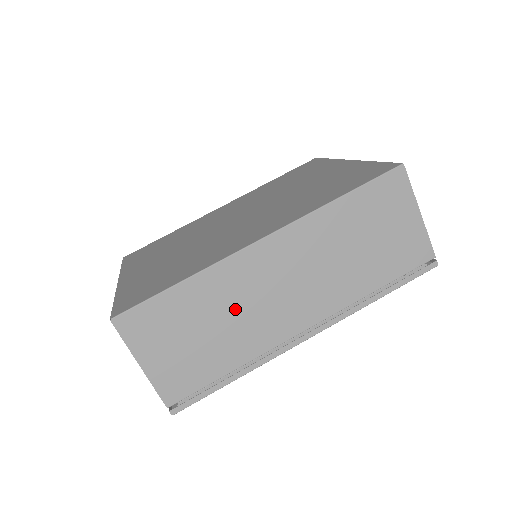
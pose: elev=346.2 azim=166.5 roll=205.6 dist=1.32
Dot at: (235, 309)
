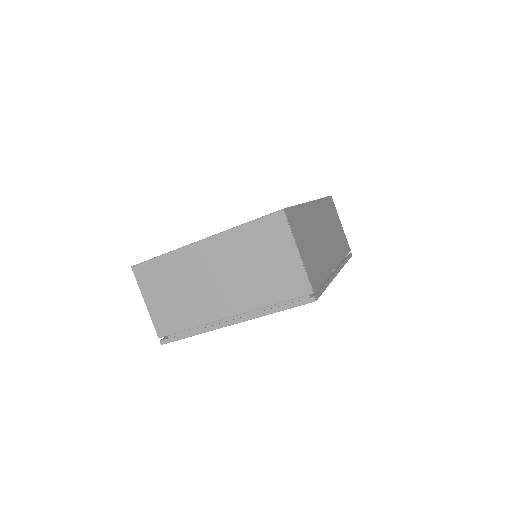
Dot at: (316, 236)
